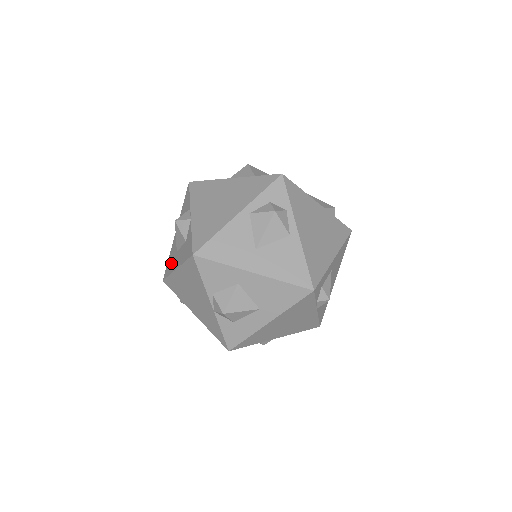
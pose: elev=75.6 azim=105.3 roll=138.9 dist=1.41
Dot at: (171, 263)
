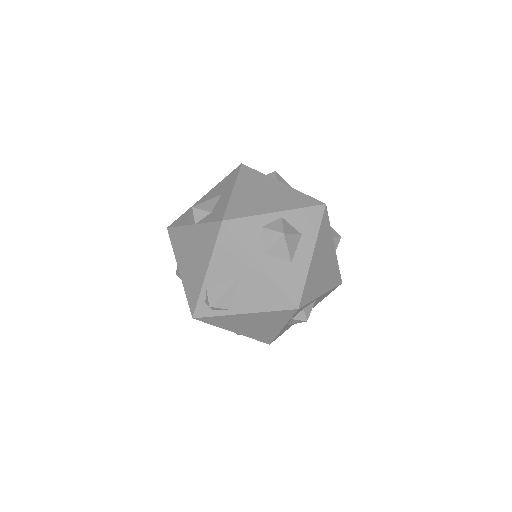
Dot at: occluded
